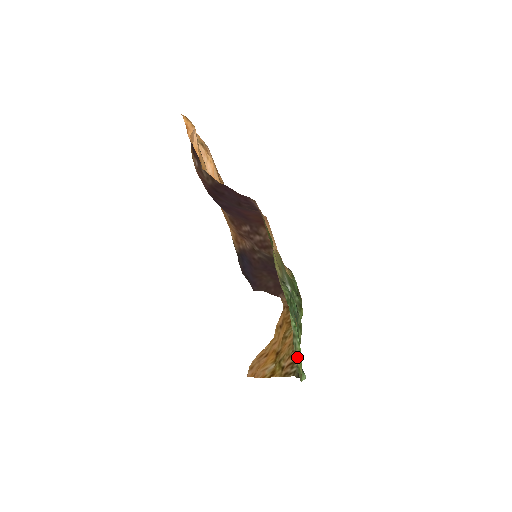
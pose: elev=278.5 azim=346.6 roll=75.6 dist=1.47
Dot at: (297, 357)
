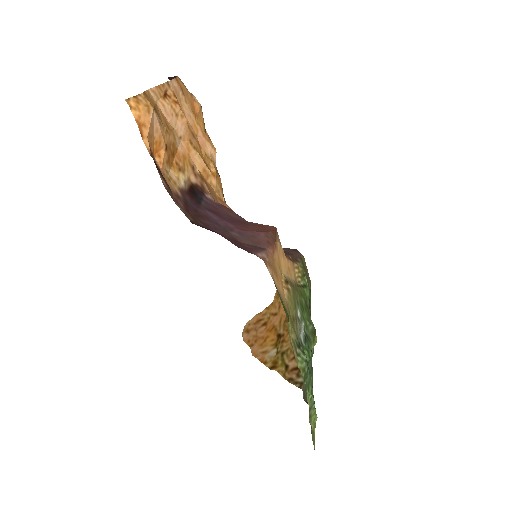
Dot at: (311, 422)
